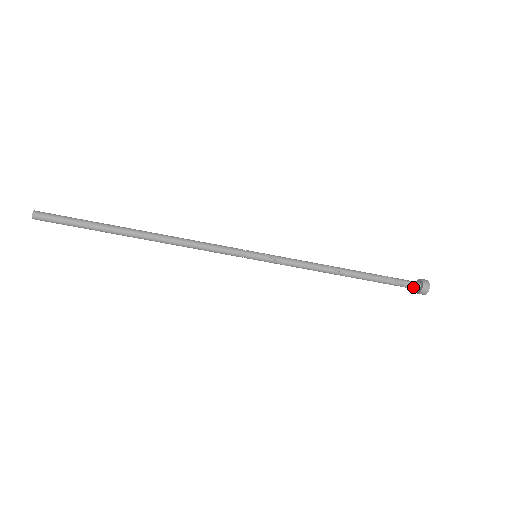
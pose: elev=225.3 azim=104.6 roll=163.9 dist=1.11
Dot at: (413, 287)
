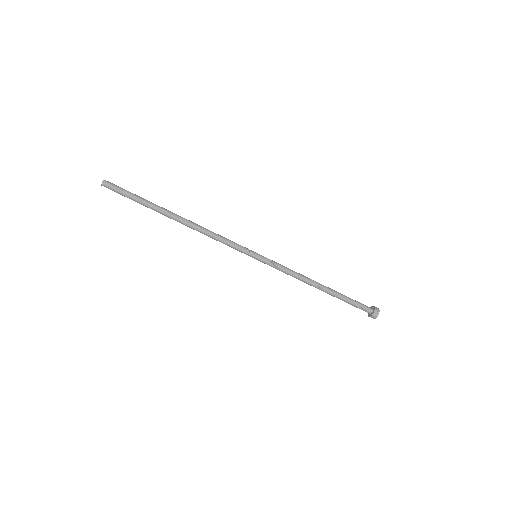
Dot at: (368, 309)
